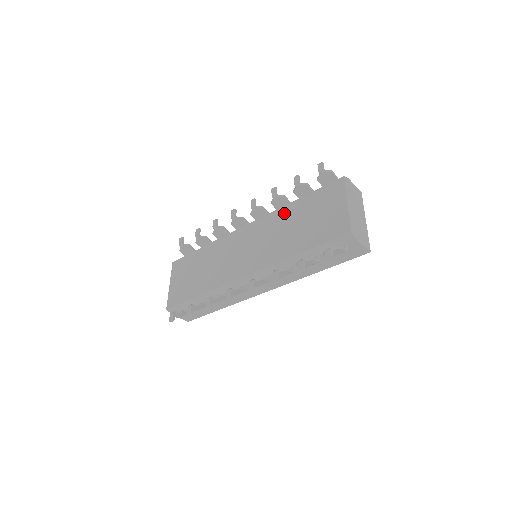
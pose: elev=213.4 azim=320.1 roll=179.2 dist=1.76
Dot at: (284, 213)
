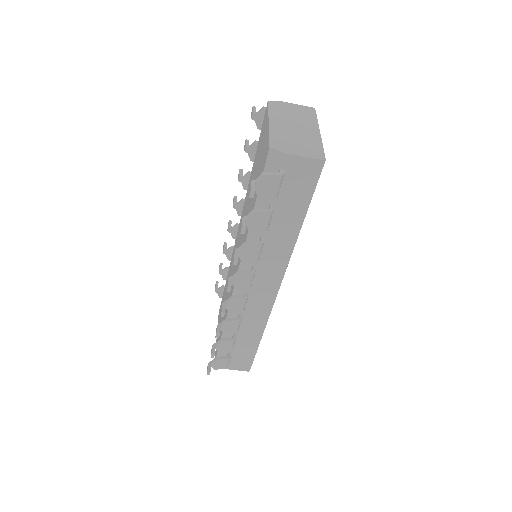
Dot at: (248, 188)
